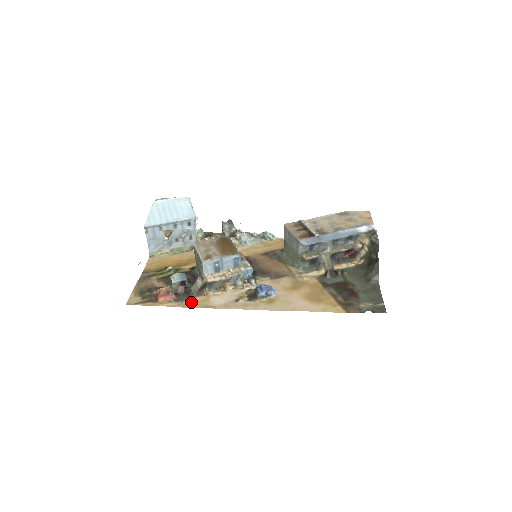
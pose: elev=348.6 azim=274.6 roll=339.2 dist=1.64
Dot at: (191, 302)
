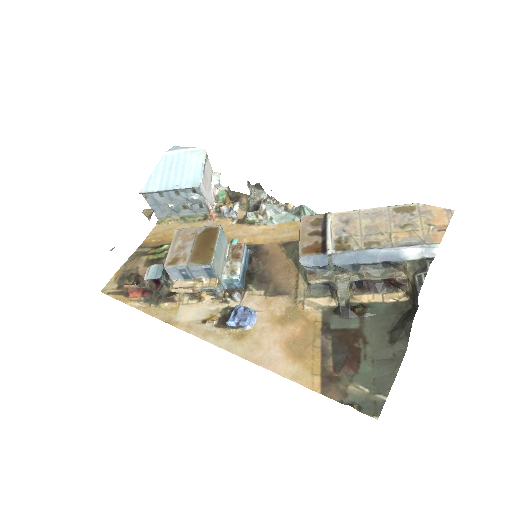
Dot at: (159, 308)
